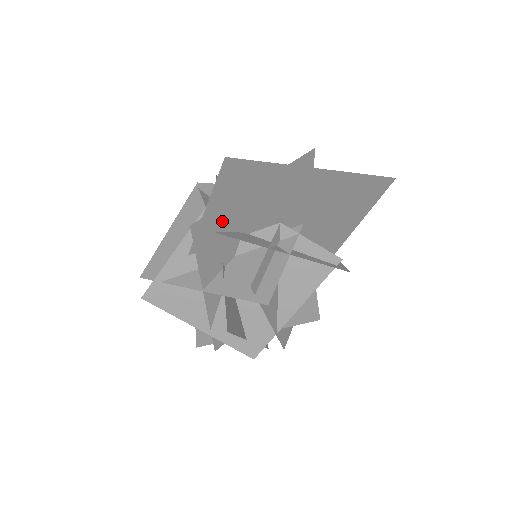
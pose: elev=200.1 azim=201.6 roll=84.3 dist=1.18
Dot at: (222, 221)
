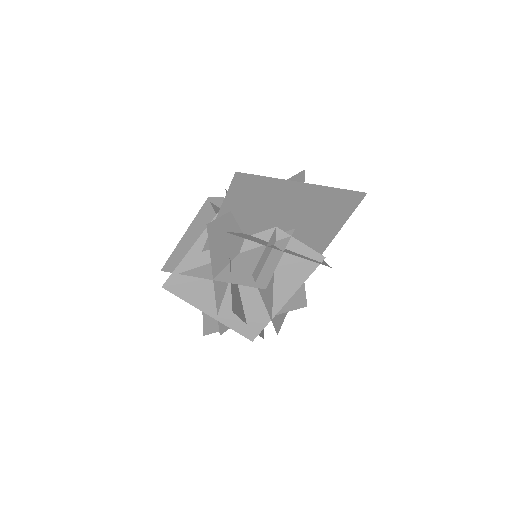
Dot at: (231, 223)
